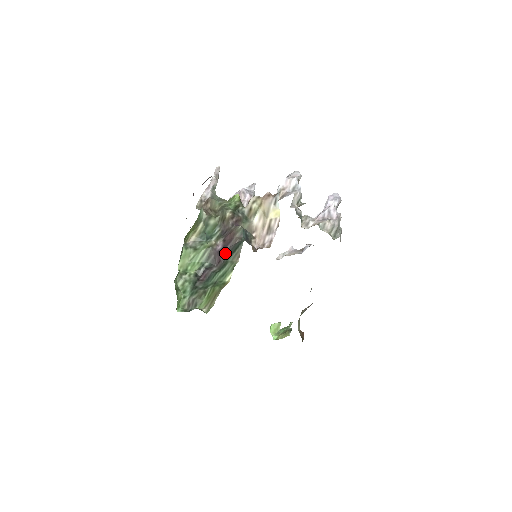
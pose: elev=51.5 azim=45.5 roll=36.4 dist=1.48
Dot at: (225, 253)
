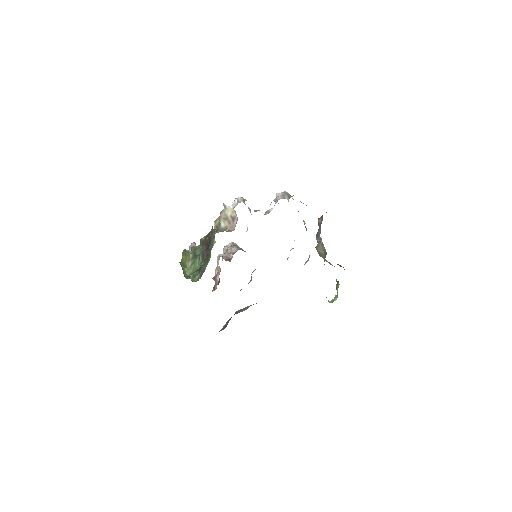
Dot at: occluded
